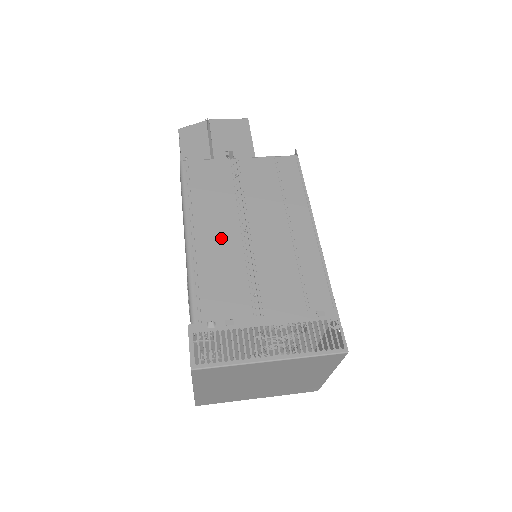
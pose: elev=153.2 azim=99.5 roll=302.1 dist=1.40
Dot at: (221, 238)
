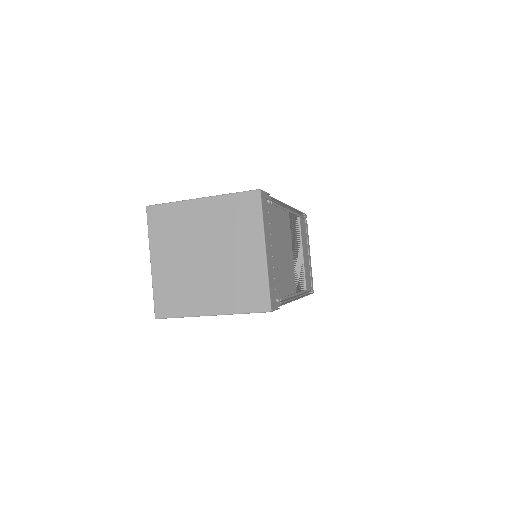
Dot at: occluded
